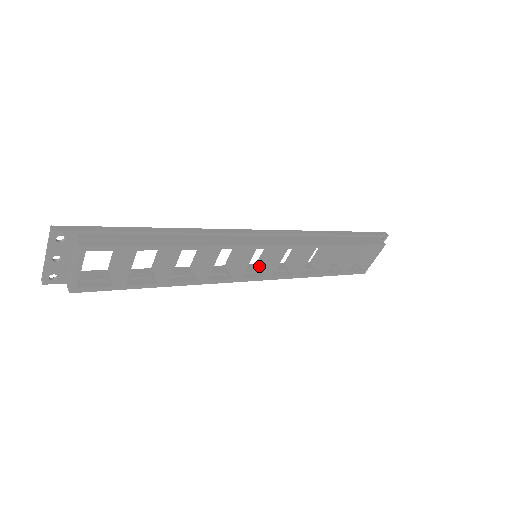
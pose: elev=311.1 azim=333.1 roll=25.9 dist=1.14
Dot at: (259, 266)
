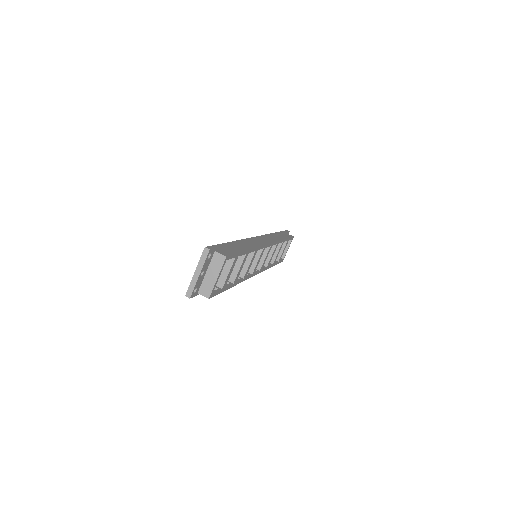
Dot at: occluded
